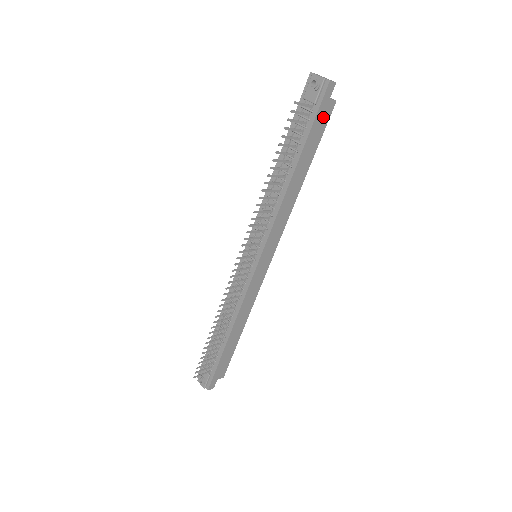
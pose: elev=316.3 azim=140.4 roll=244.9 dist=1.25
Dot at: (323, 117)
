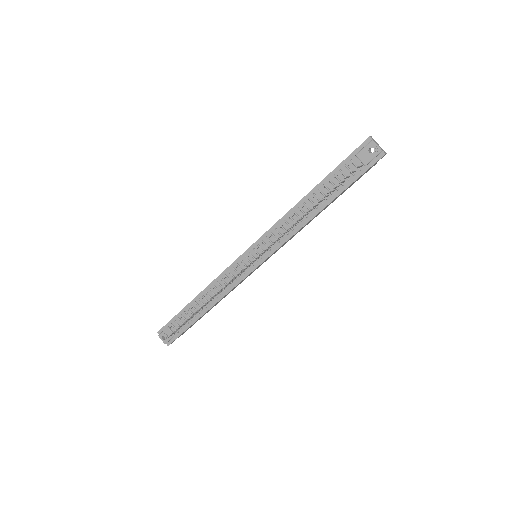
Dot at: (363, 174)
